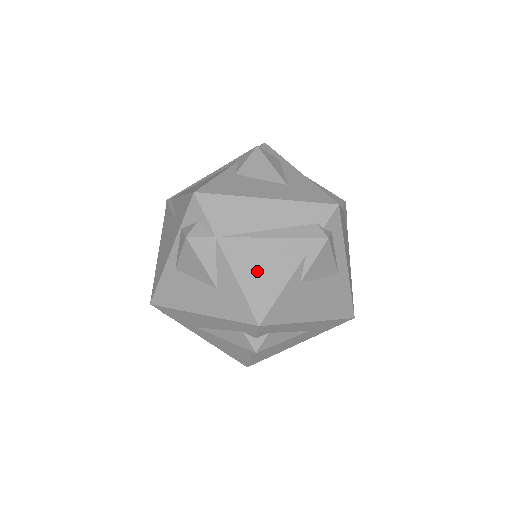
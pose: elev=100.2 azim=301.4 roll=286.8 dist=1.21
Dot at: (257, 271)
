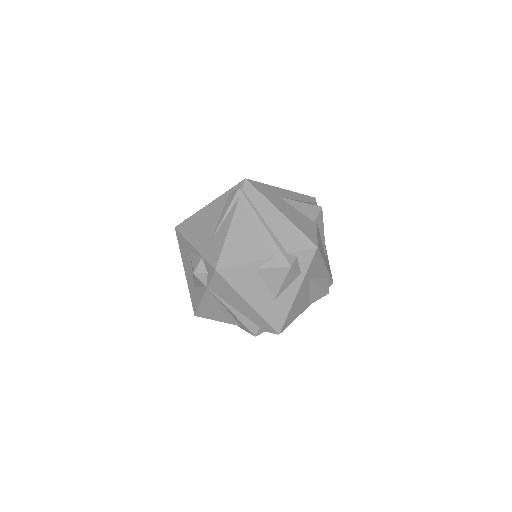
Dot at: (213, 309)
